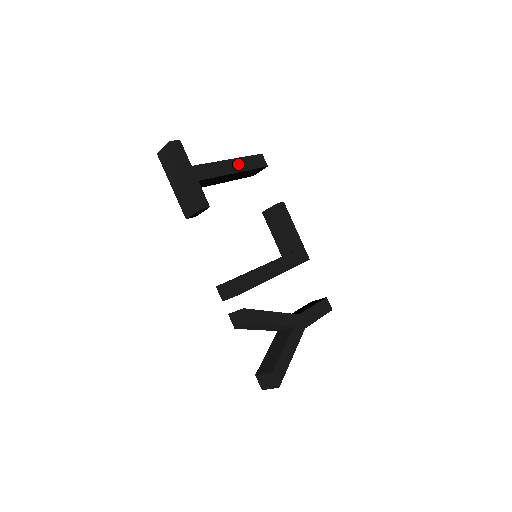
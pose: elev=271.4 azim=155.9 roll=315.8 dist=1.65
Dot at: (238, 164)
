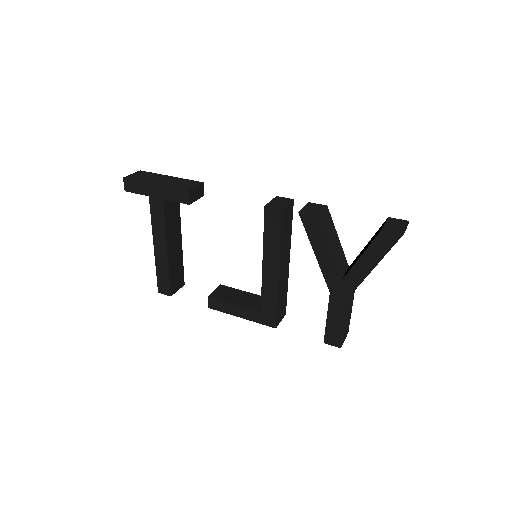
Dot at: occluded
